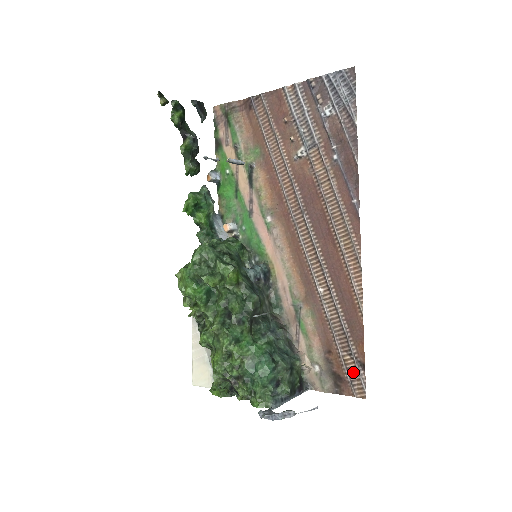
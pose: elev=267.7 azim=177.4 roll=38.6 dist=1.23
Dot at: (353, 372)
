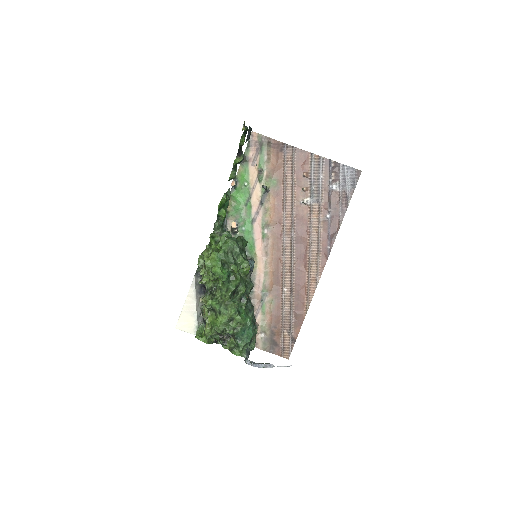
Dot at: (286, 343)
